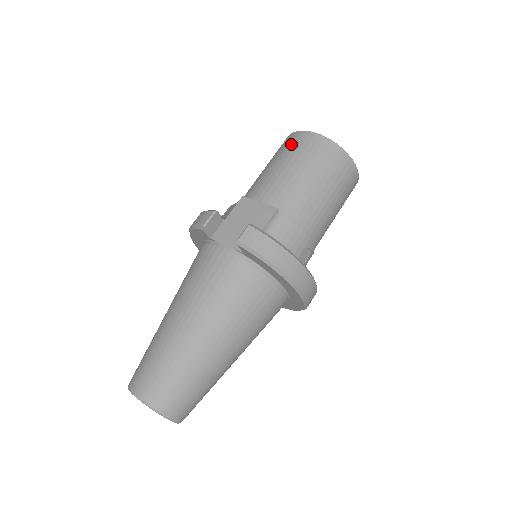
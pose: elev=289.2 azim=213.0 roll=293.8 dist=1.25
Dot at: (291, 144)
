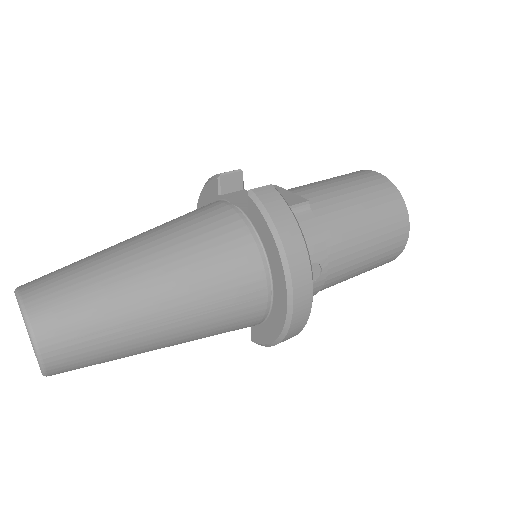
Dot at: (349, 173)
